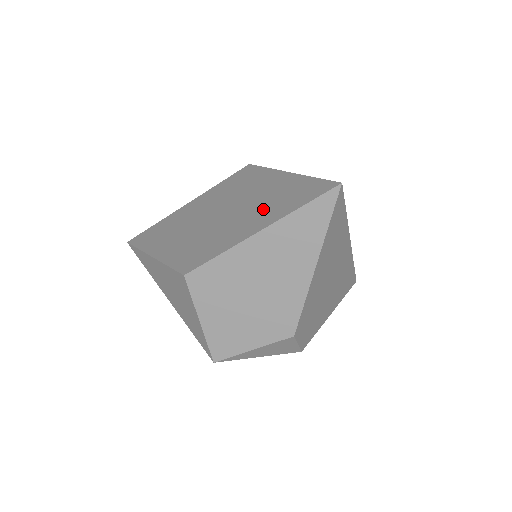
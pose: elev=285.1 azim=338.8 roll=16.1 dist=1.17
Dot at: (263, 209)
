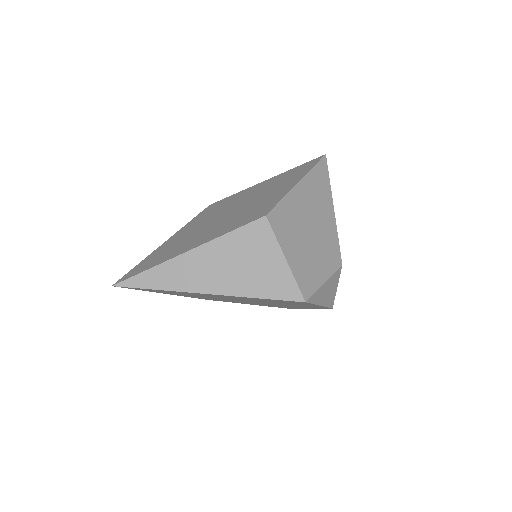
Dot at: (280, 184)
